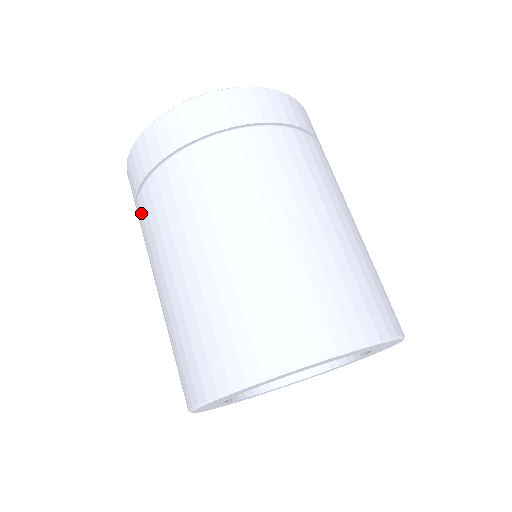
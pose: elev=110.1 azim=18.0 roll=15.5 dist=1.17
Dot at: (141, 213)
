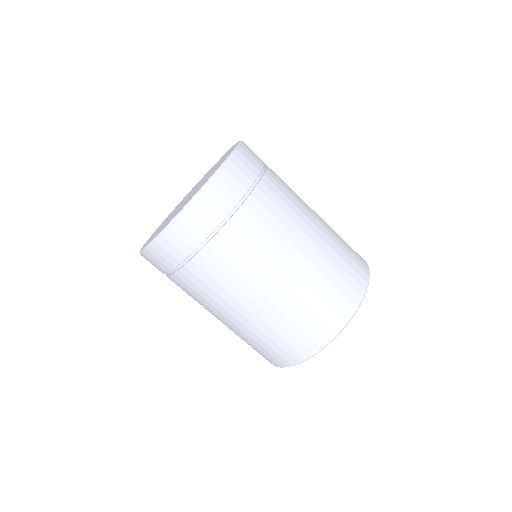
Dot at: (183, 282)
